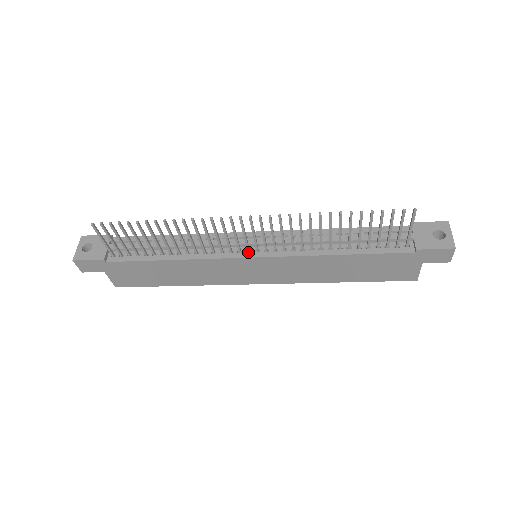
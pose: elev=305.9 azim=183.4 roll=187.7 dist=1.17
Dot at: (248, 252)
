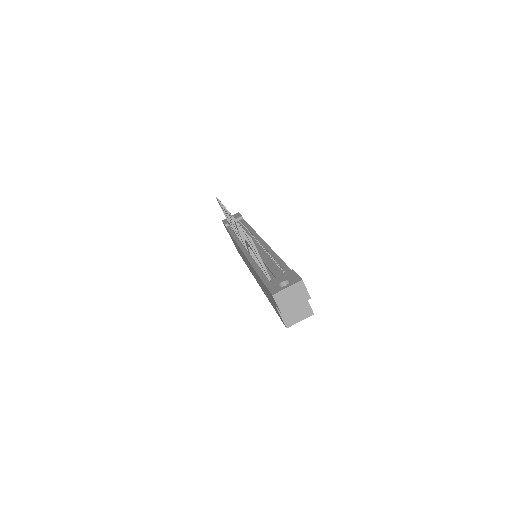
Dot at: occluded
